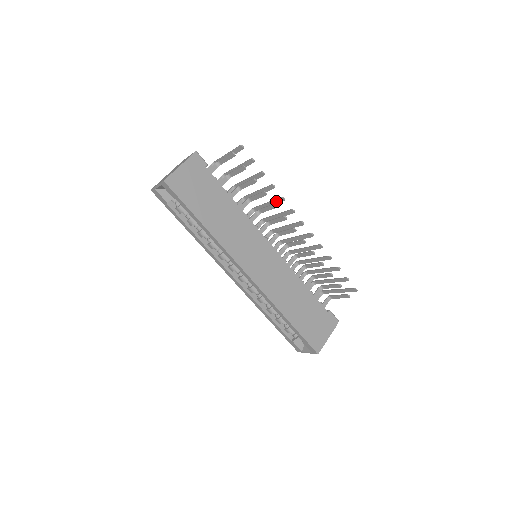
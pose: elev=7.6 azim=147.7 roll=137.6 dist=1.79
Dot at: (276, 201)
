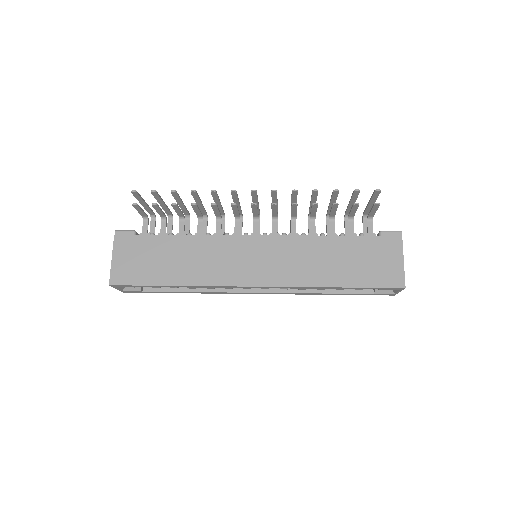
Dot at: (214, 197)
